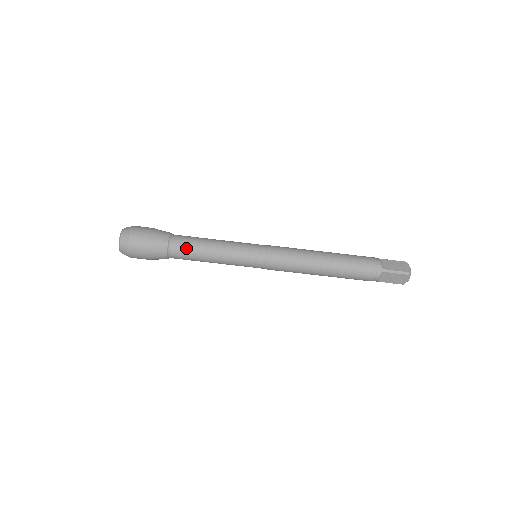
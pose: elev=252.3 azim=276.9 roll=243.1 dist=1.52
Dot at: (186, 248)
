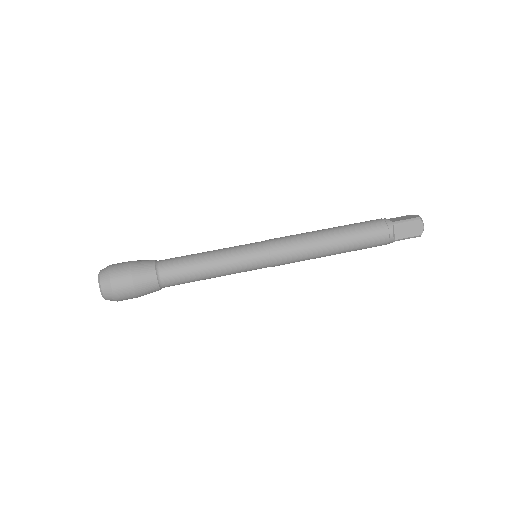
Dot at: (176, 264)
